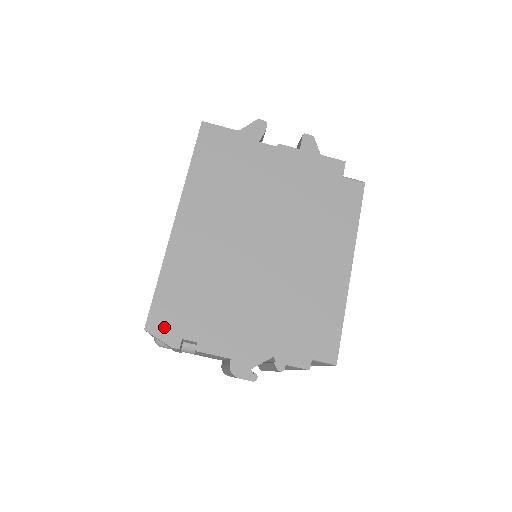
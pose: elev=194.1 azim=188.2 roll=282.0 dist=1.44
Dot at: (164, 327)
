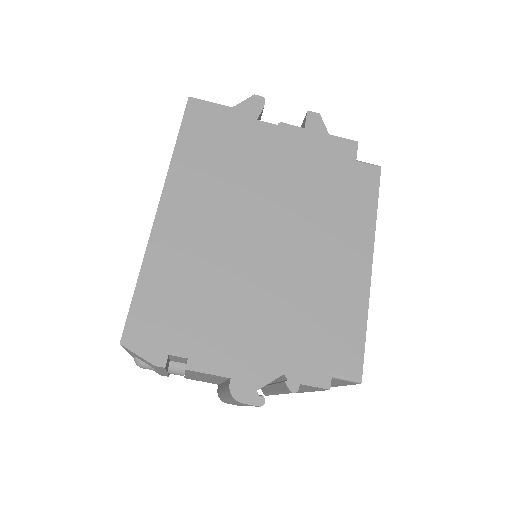
Dot at: (145, 340)
